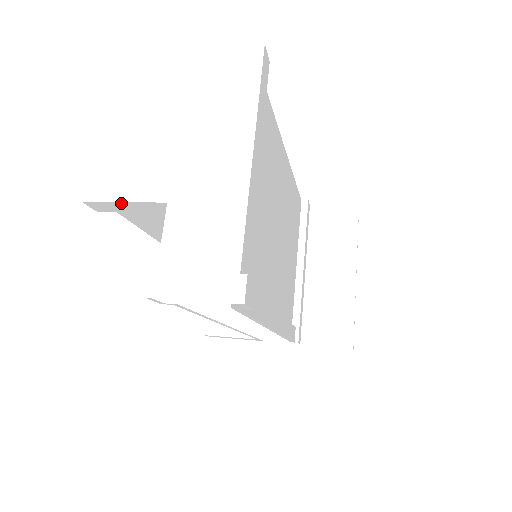
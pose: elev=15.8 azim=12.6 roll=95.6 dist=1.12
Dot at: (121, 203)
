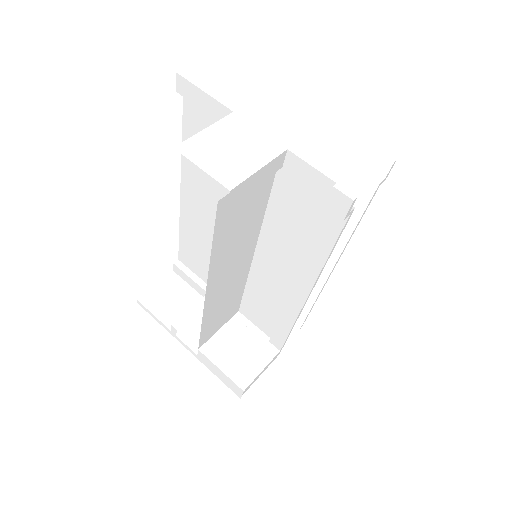
Dot at: (257, 173)
